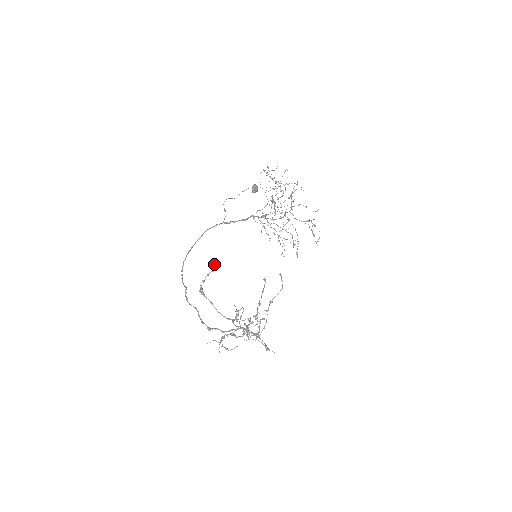
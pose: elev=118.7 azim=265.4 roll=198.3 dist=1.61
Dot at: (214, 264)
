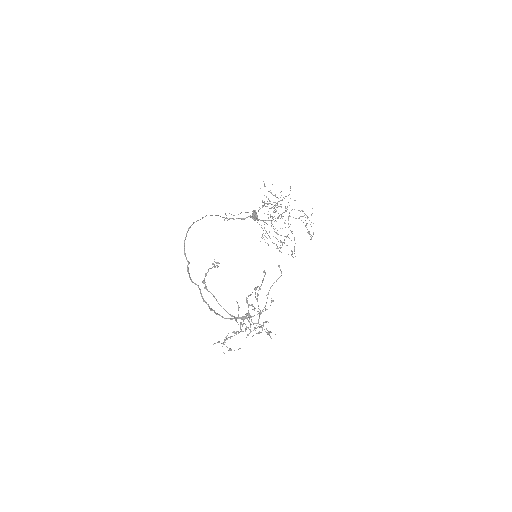
Dot at: (216, 263)
